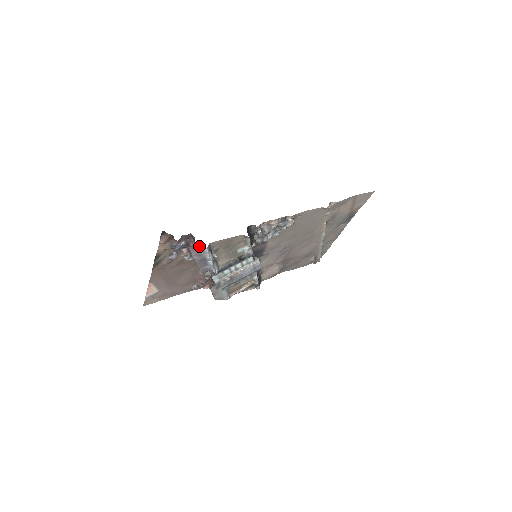
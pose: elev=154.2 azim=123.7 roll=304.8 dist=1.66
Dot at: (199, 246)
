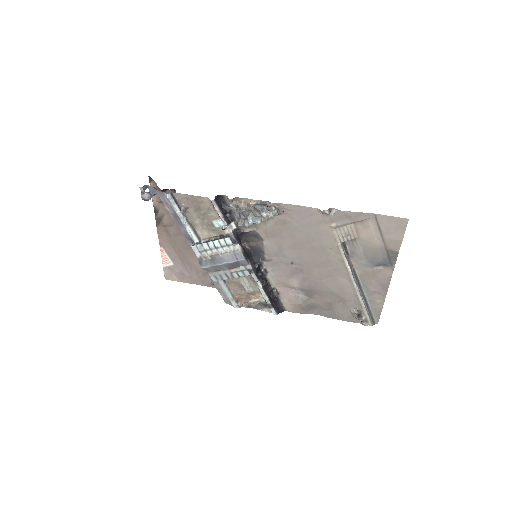
Dot at: occluded
